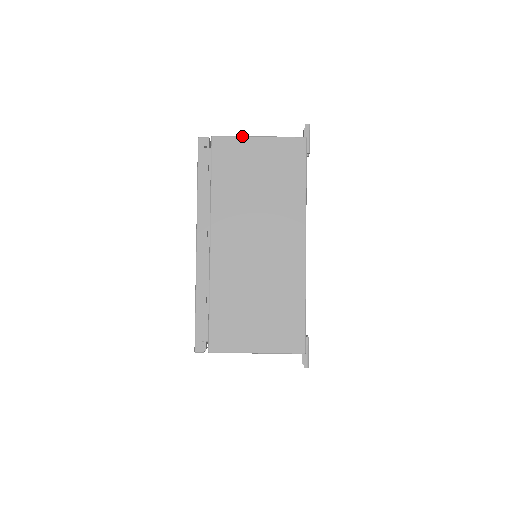
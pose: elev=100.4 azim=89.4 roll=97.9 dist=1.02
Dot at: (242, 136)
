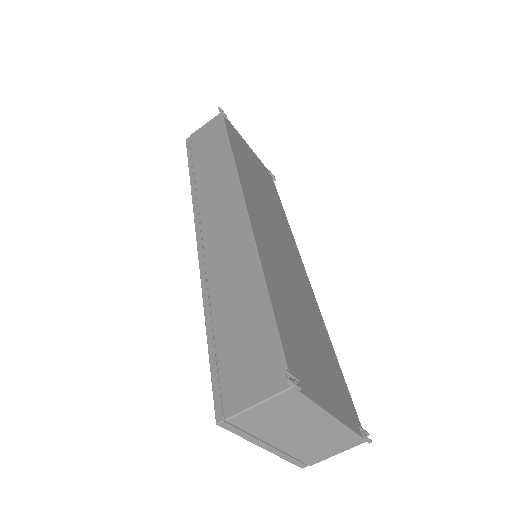
Dot at: (246, 410)
